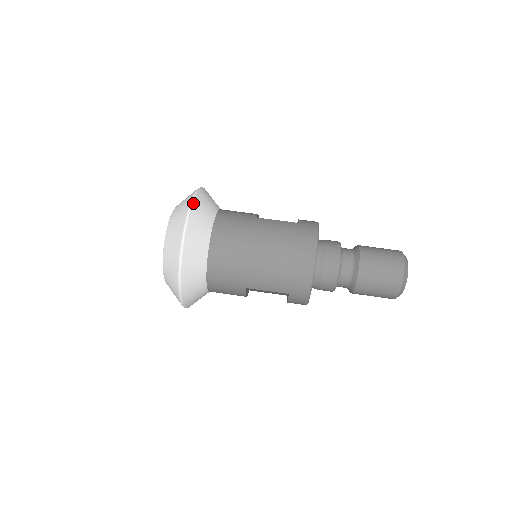
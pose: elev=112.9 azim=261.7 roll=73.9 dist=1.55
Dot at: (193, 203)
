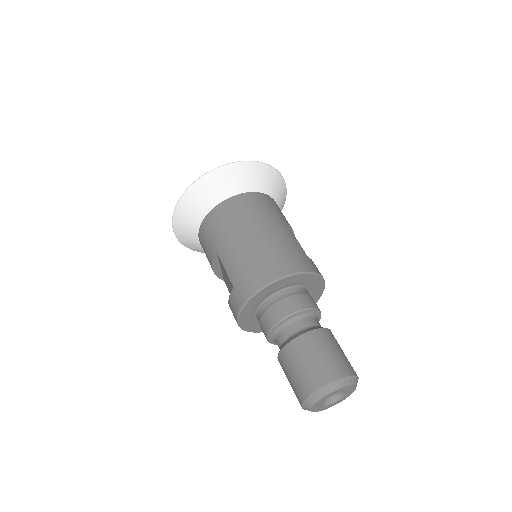
Dot at: (260, 163)
